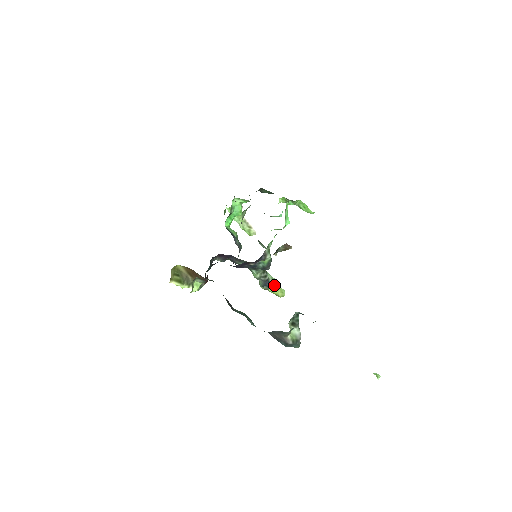
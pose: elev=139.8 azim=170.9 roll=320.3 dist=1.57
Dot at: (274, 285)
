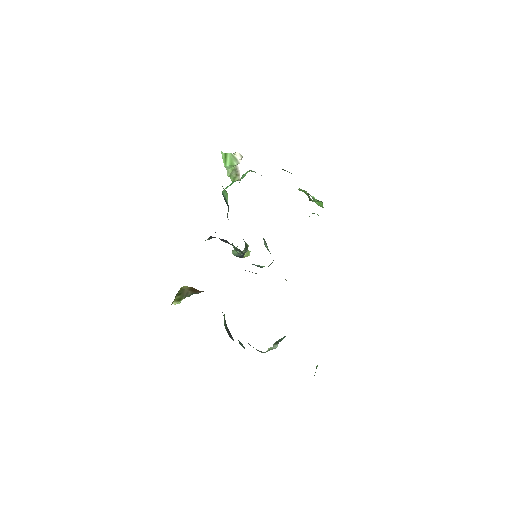
Dot at: occluded
